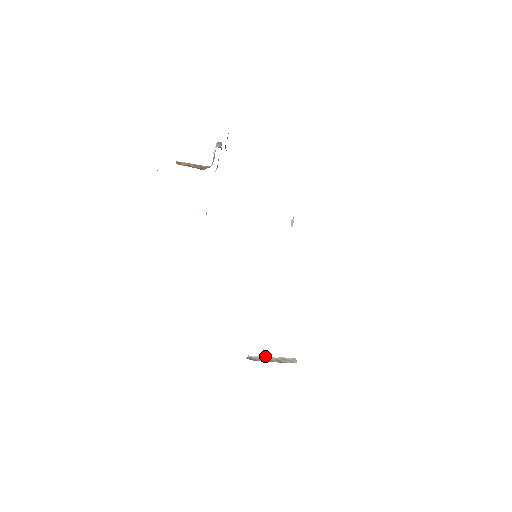
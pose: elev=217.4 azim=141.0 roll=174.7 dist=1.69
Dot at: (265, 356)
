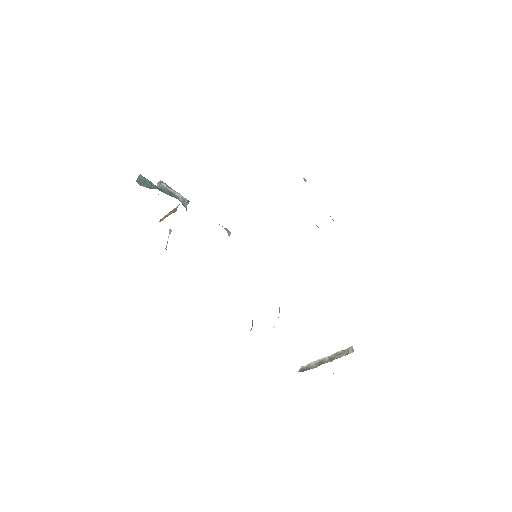
Dot at: (318, 359)
